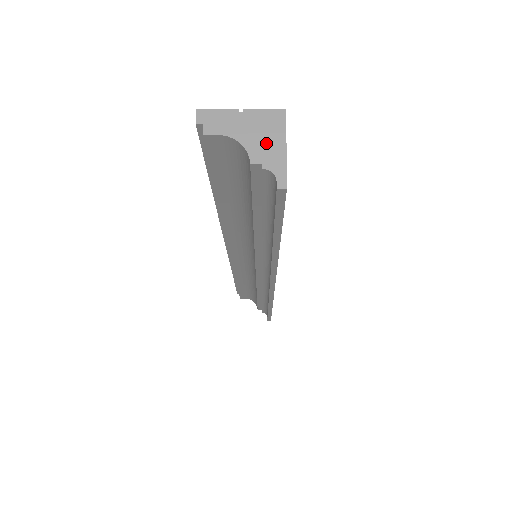
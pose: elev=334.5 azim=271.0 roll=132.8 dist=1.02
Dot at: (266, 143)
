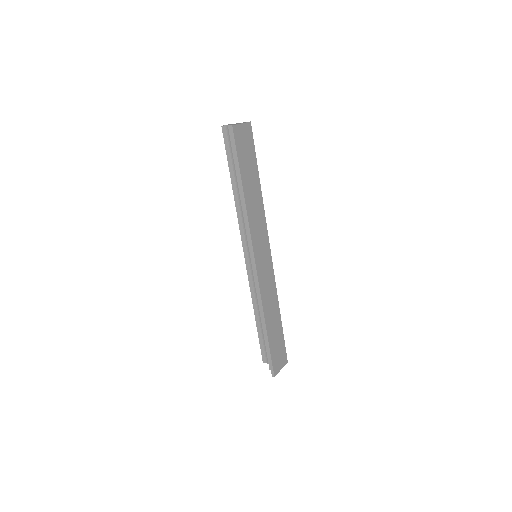
Dot at: occluded
